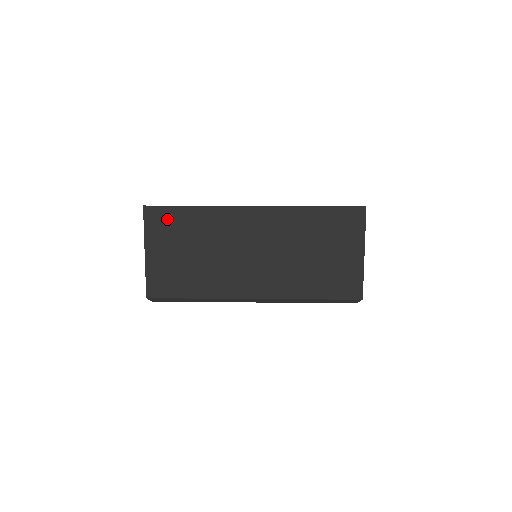
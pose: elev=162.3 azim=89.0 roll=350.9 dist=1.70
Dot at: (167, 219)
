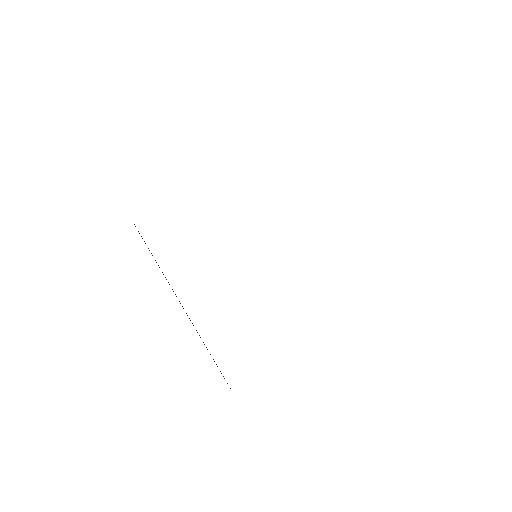
Dot at: occluded
